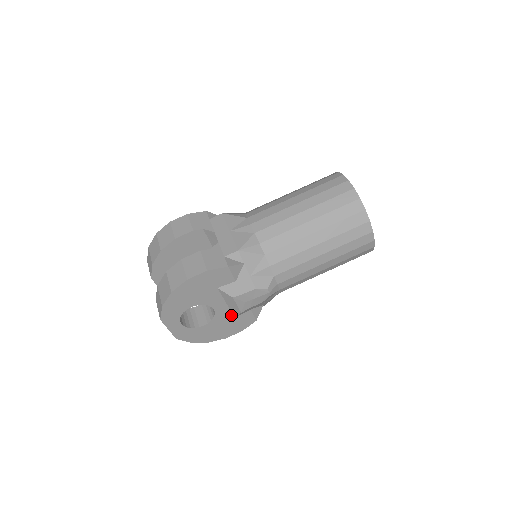
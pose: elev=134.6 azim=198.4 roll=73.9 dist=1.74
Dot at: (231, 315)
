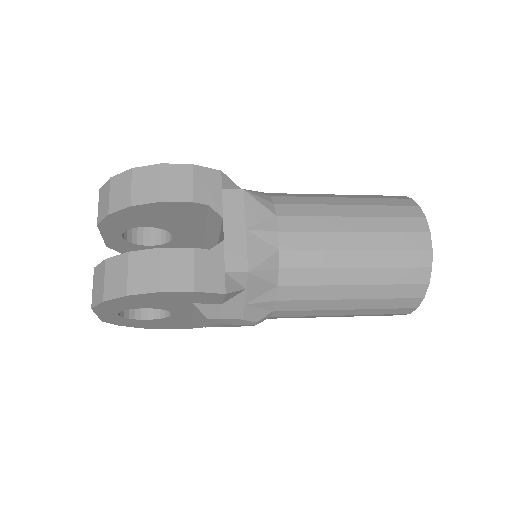
Dot at: (189, 319)
